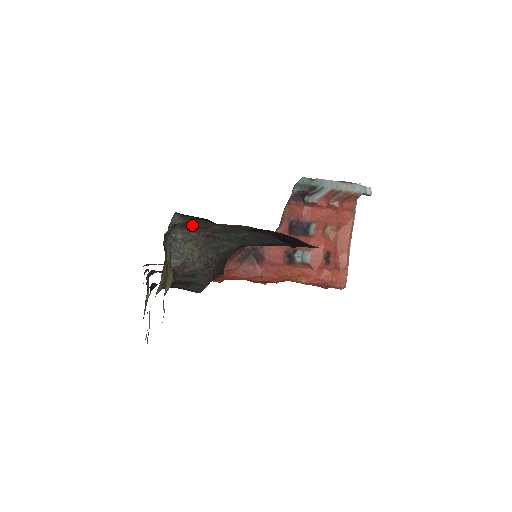
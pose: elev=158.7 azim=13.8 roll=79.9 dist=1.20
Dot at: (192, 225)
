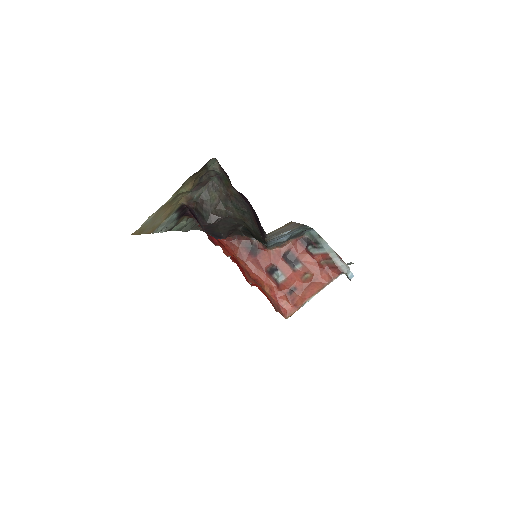
Dot at: (223, 180)
